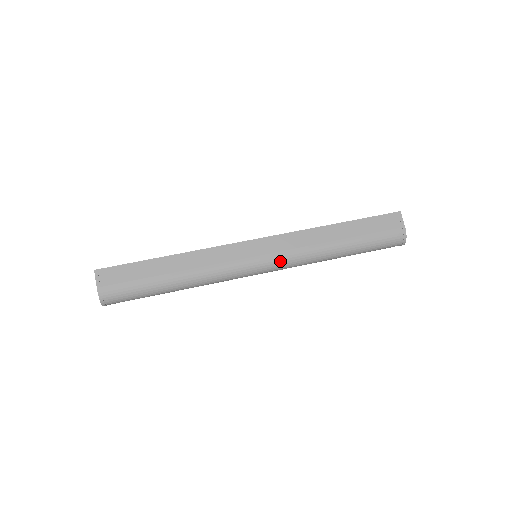
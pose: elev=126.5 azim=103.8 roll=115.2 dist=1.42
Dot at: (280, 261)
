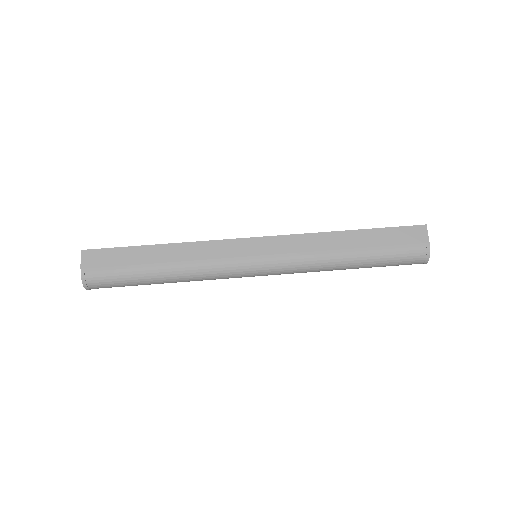
Dot at: (280, 264)
